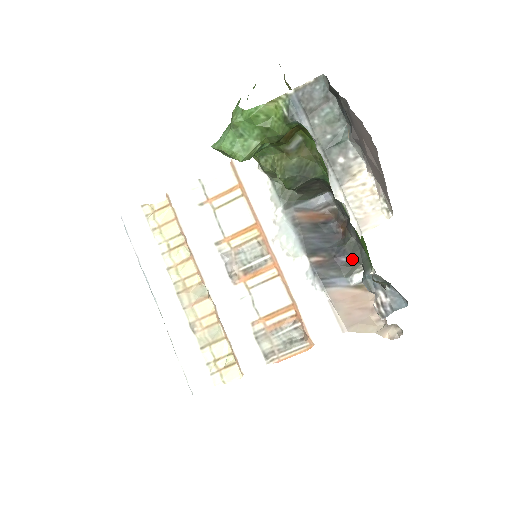
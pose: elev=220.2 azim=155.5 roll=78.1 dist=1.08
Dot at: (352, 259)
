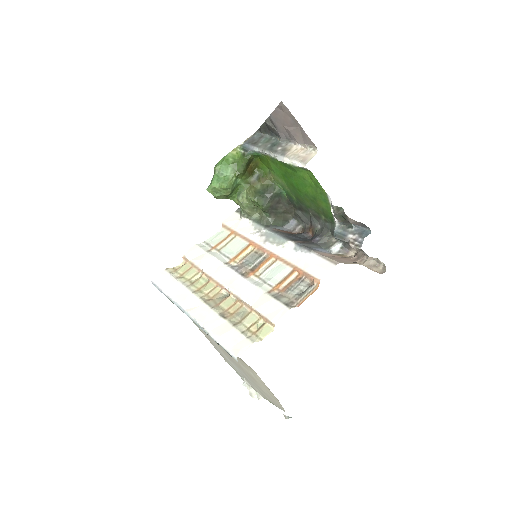
Dot at: (323, 235)
